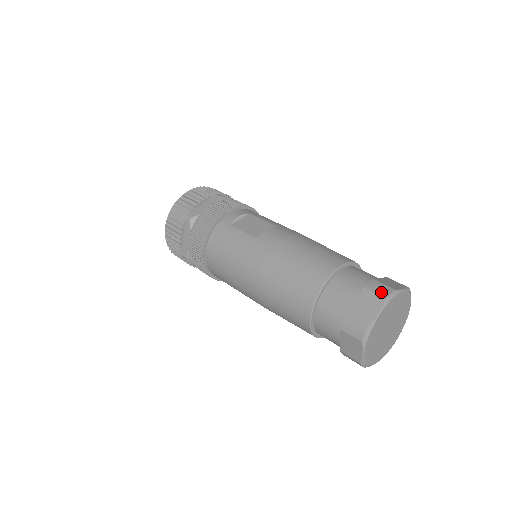
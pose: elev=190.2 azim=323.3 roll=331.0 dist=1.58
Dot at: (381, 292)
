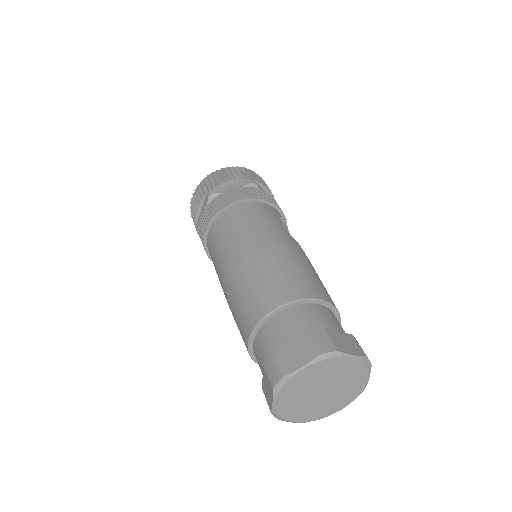
Dot at: occluded
